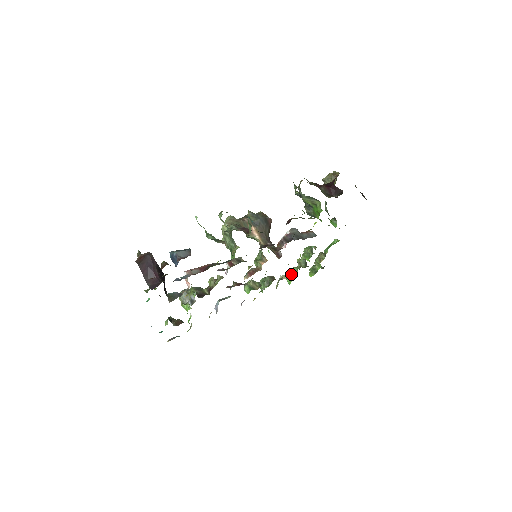
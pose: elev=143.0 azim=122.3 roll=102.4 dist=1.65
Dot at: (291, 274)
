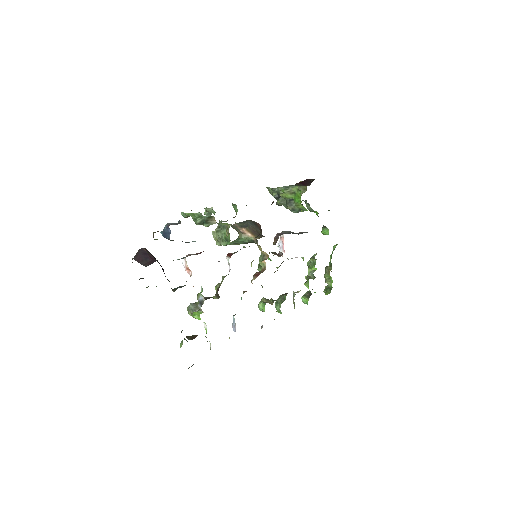
Dot at: (305, 294)
